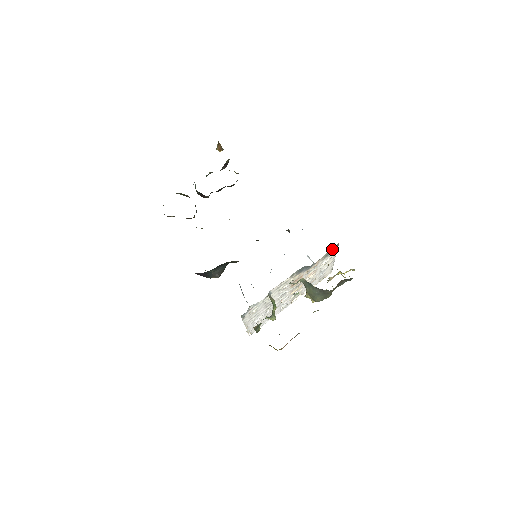
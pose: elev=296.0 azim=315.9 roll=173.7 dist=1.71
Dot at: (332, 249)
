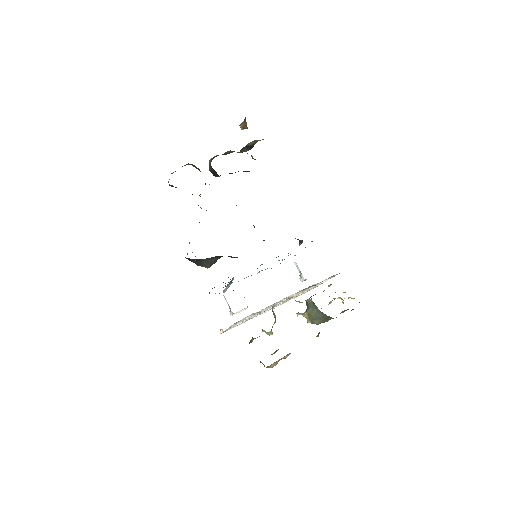
Dot at: occluded
